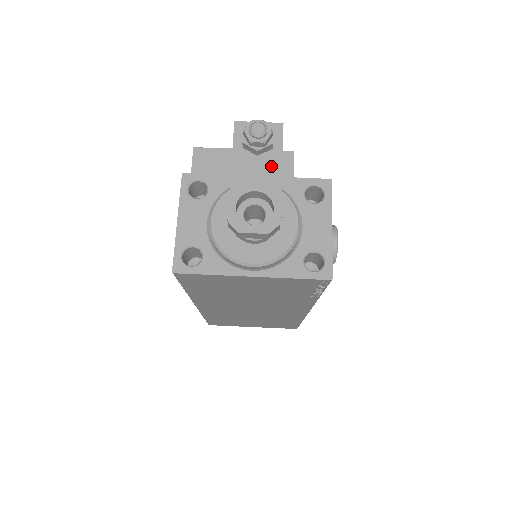
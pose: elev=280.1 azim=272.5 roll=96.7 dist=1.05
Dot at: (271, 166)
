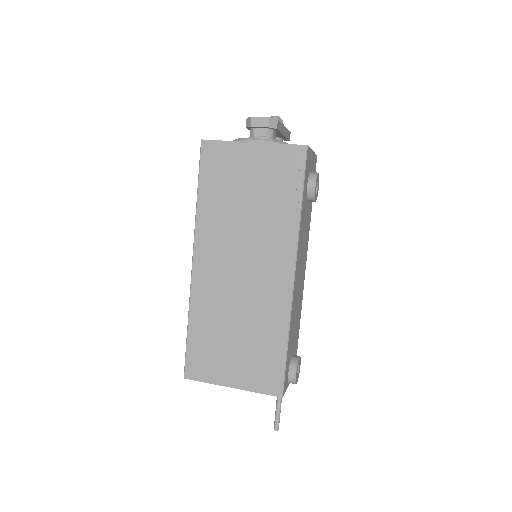
Dot at: occluded
